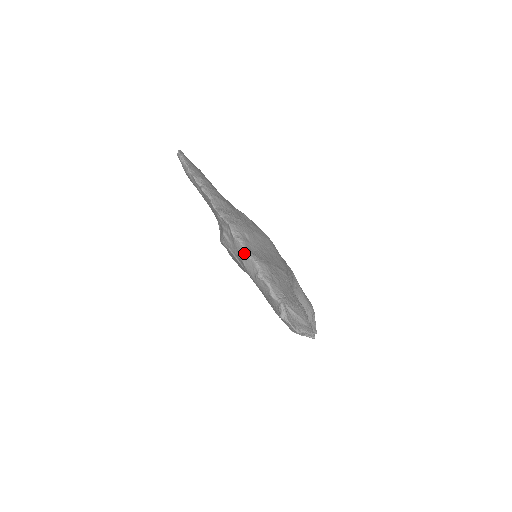
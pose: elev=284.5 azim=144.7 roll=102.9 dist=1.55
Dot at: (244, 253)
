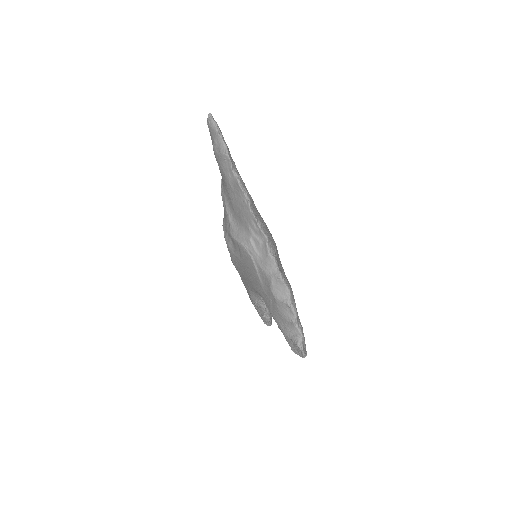
Dot at: (280, 277)
